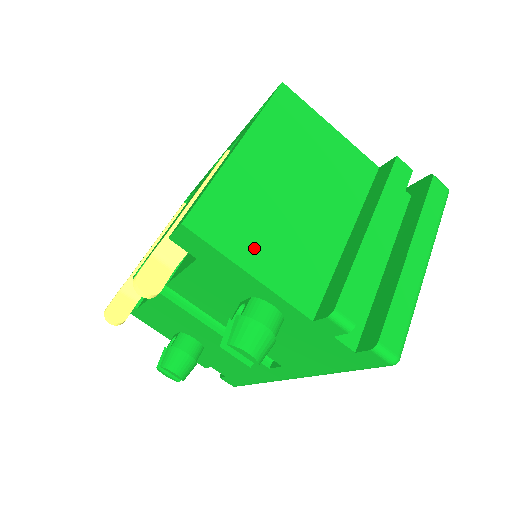
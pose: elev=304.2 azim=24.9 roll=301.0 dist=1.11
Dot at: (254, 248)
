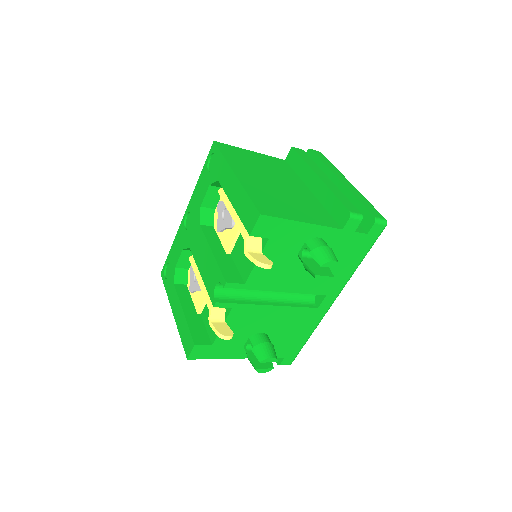
Dot at: (292, 212)
